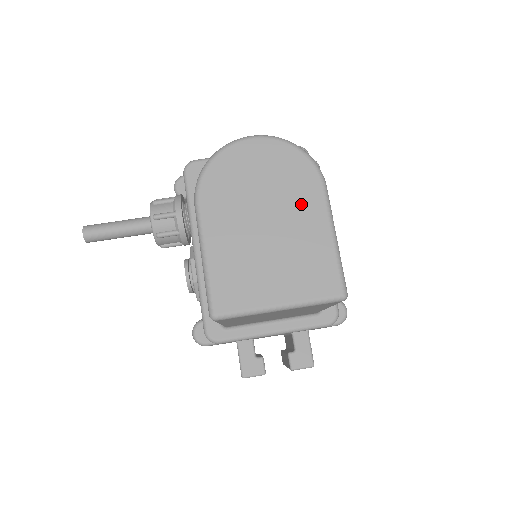
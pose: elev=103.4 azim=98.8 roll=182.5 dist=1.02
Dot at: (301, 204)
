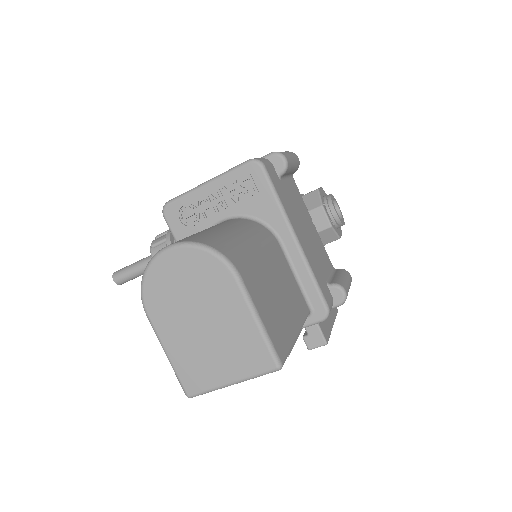
Dot at: (223, 300)
